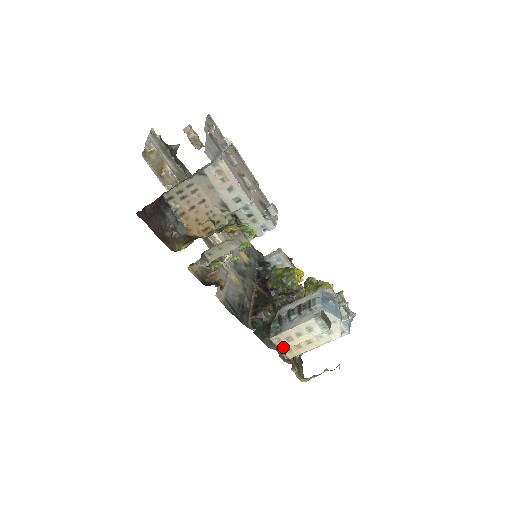
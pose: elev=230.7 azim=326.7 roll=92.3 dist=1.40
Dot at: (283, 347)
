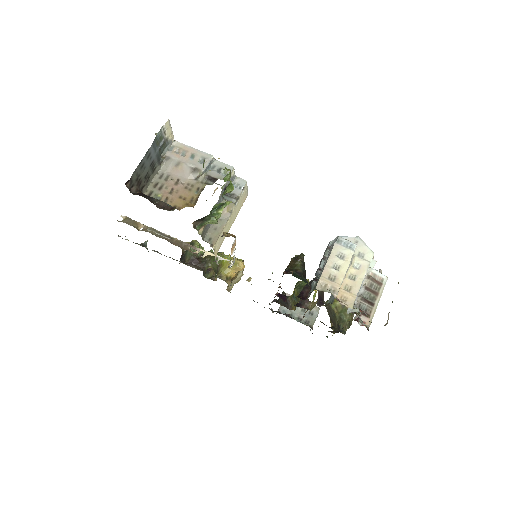
Dot at: (334, 291)
